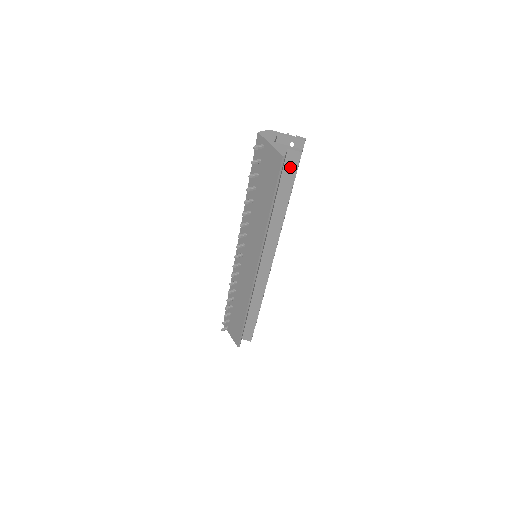
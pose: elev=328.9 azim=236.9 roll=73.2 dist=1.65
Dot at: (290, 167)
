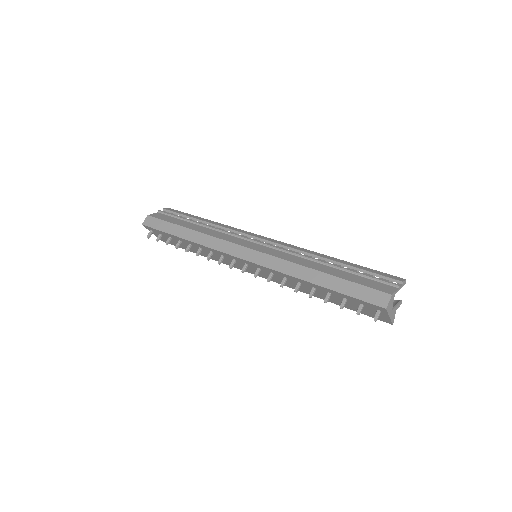
Dot at: occluded
